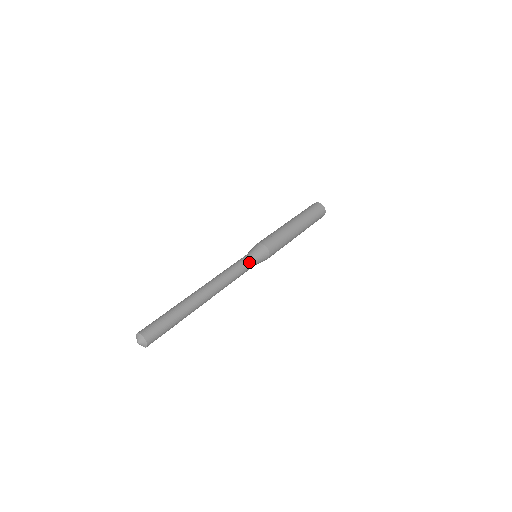
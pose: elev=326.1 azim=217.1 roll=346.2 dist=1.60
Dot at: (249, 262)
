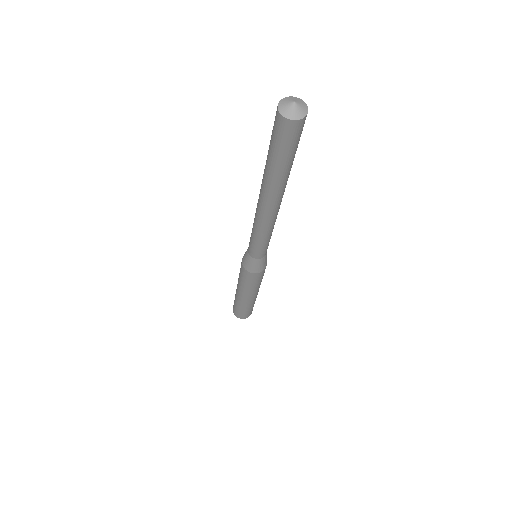
Dot at: occluded
